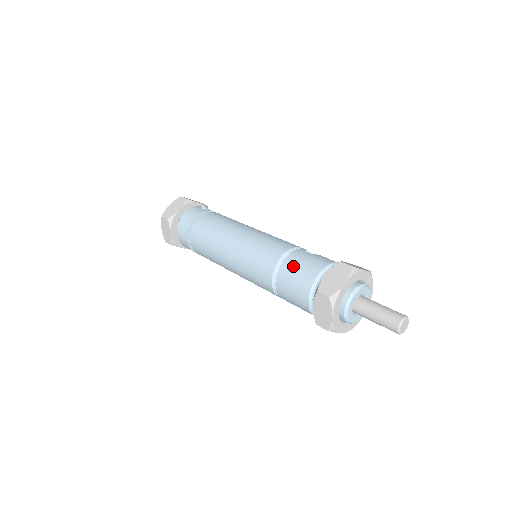
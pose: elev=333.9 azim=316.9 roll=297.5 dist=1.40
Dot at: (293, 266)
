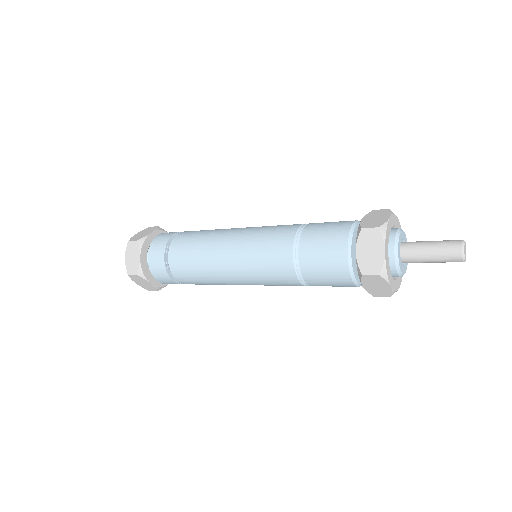
Dot at: (318, 227)
